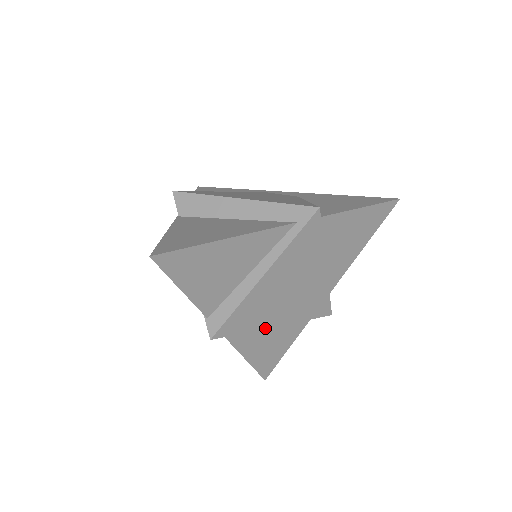
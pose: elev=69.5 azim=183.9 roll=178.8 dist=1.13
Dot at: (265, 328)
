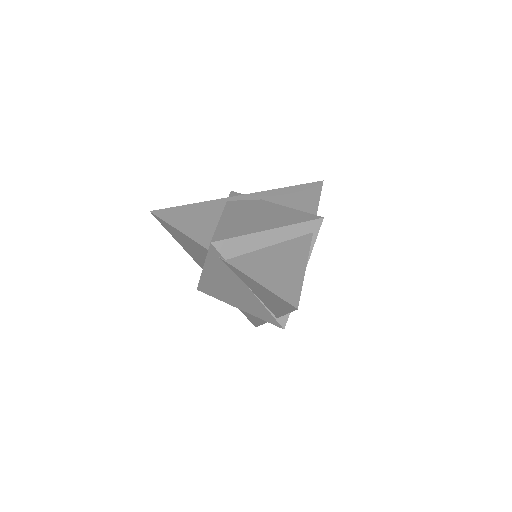
Dot at: occluded
